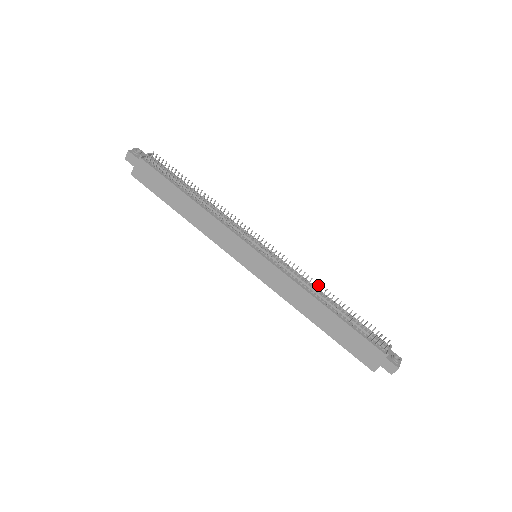
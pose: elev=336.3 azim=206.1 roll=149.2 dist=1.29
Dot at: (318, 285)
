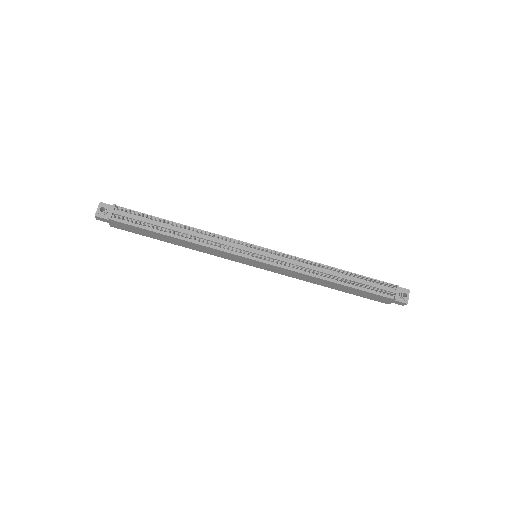
Dot at: (319, 265)
